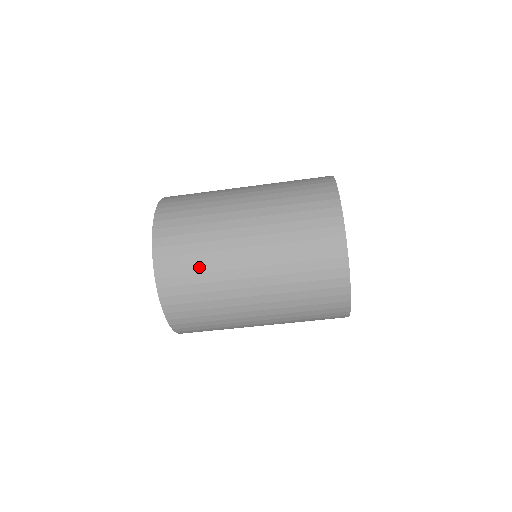
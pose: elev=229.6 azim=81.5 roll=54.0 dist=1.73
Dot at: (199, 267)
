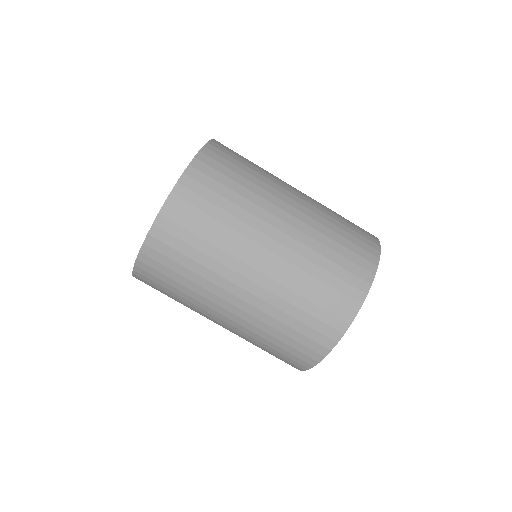
Dot at: (249, 169)
